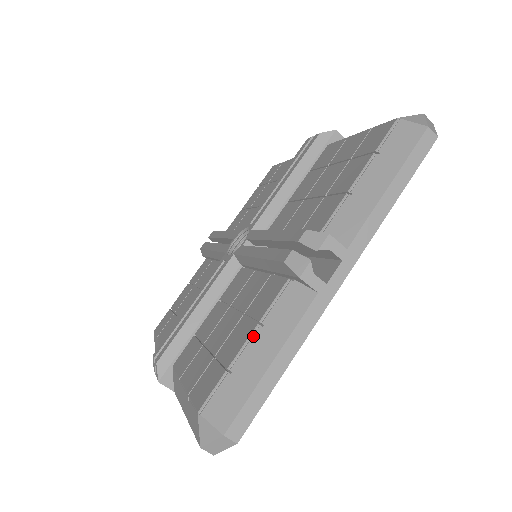
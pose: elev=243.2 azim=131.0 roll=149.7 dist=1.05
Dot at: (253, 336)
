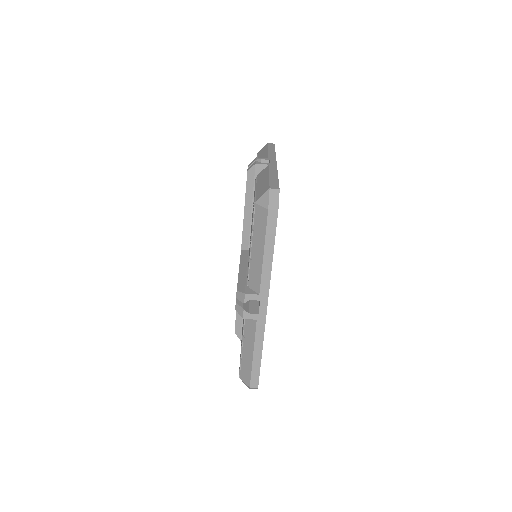
Dot at: (256, 186)
